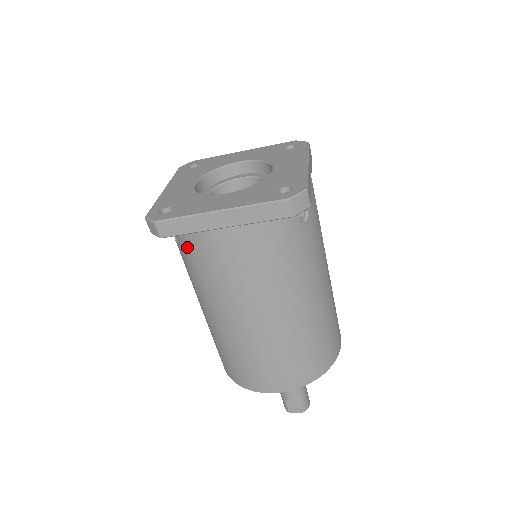
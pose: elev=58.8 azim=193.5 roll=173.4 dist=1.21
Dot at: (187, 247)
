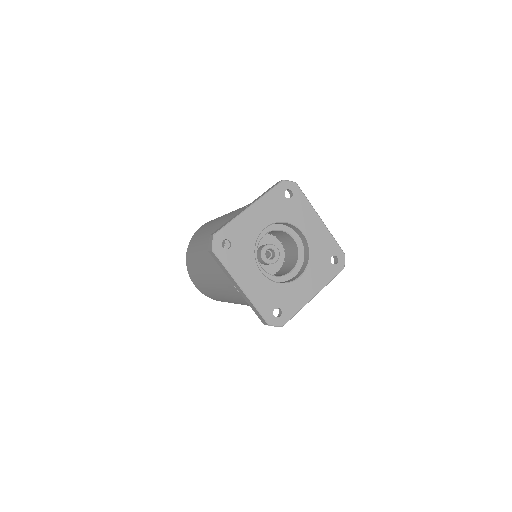
Dot at: occluded
